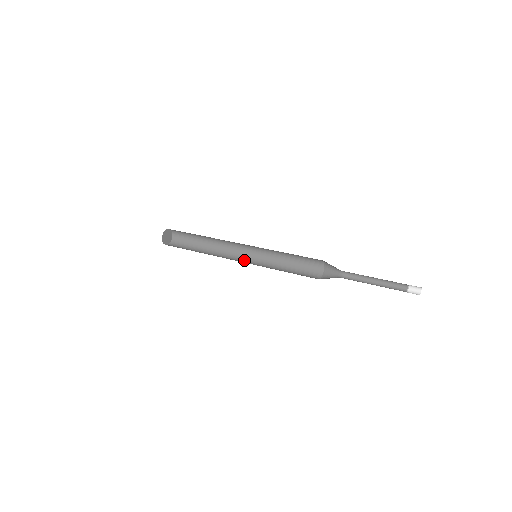
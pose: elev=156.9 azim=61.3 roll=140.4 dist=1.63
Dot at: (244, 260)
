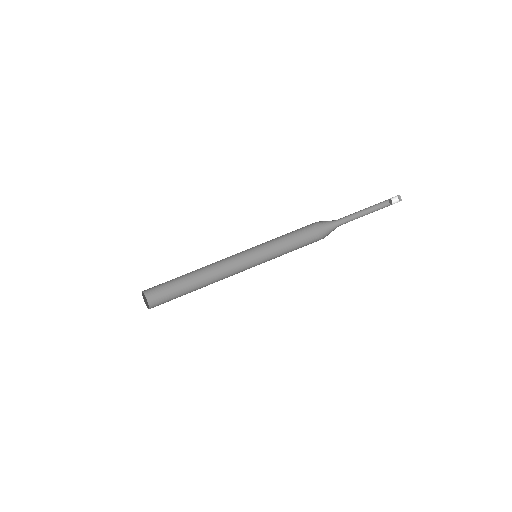
Dot at: (239, 256)
